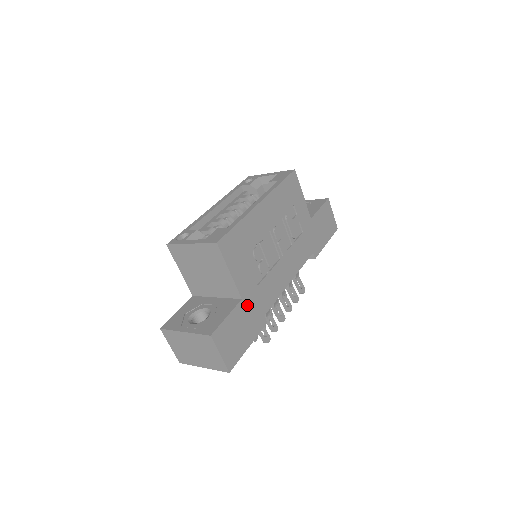
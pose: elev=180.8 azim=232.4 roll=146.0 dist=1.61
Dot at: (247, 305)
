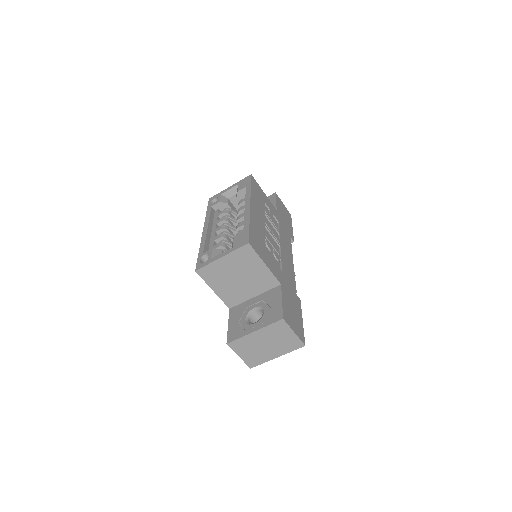
Dot at: (285, 288)
